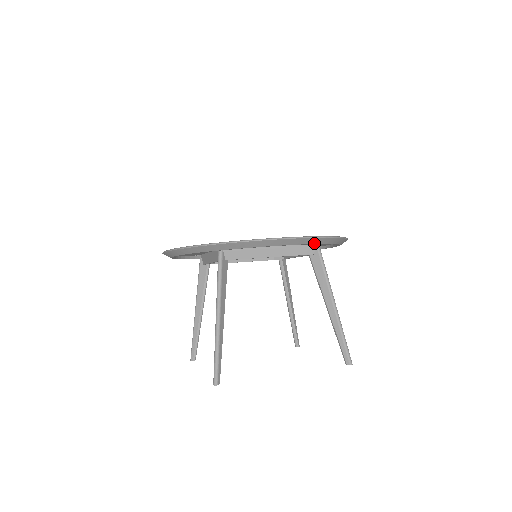
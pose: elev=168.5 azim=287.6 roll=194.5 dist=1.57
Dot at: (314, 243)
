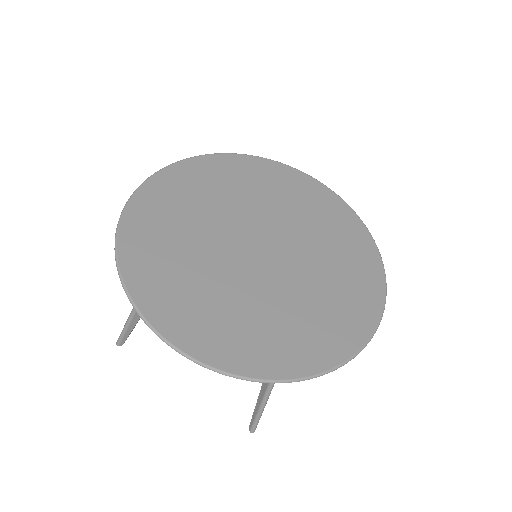
Dot at: occluded
